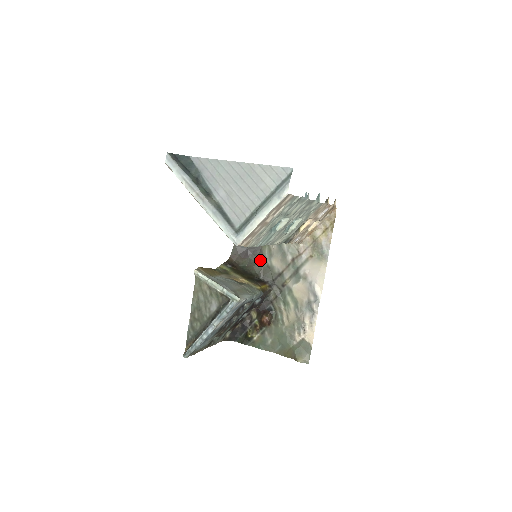
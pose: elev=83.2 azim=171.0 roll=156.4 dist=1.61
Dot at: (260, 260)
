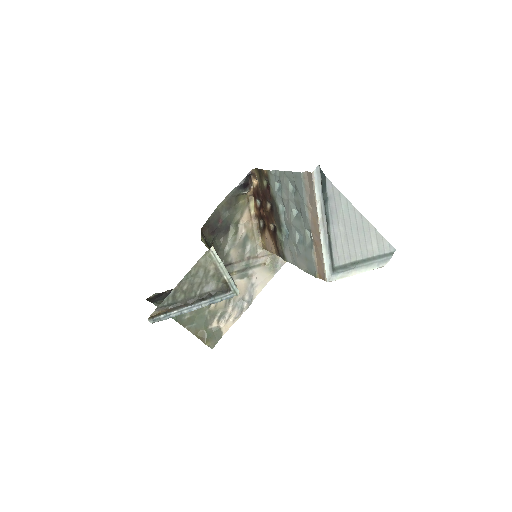
Dot at: (221, 243)
